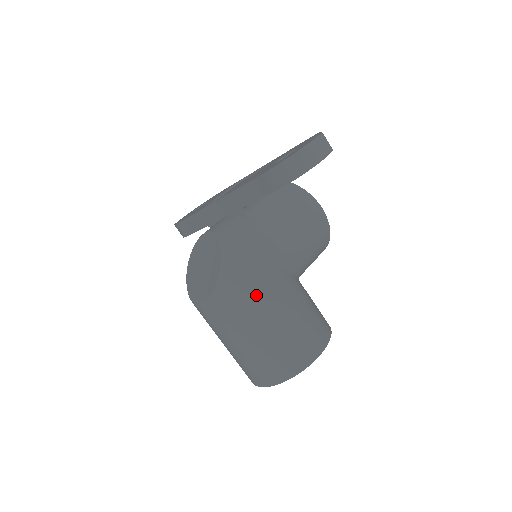
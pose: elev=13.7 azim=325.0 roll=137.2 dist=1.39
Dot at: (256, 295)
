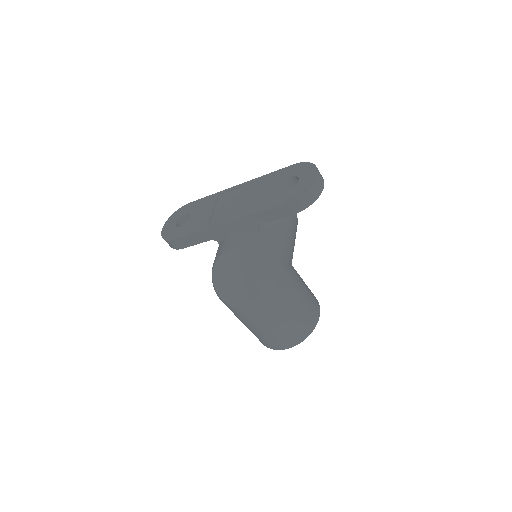
Dot at: (286, 289)
